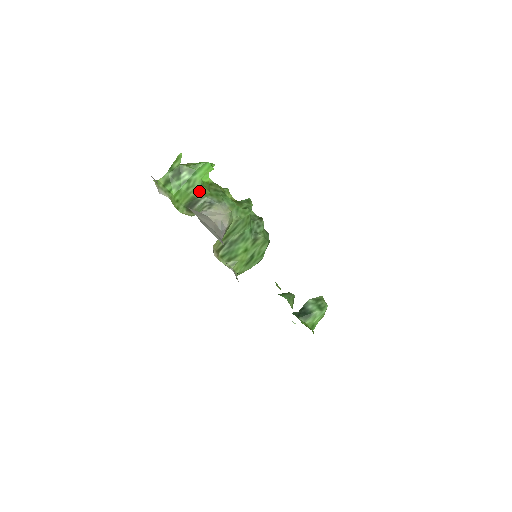
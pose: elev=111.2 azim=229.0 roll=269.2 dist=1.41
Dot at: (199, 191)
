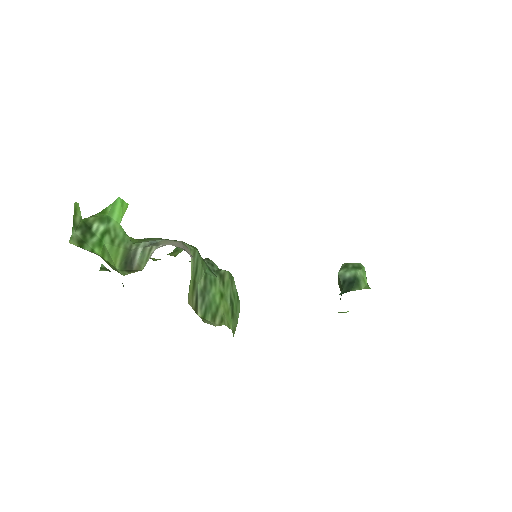
Dot at: (127, 240)
